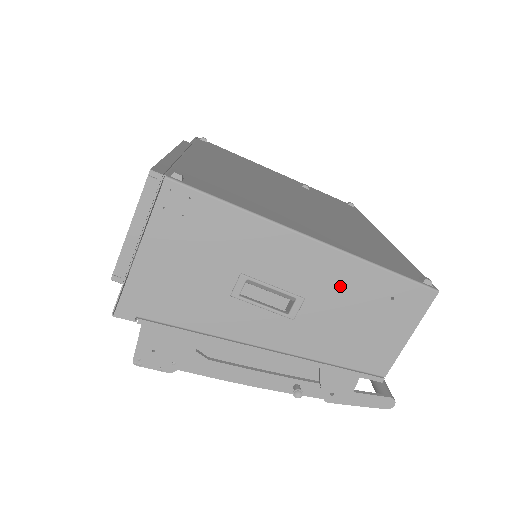
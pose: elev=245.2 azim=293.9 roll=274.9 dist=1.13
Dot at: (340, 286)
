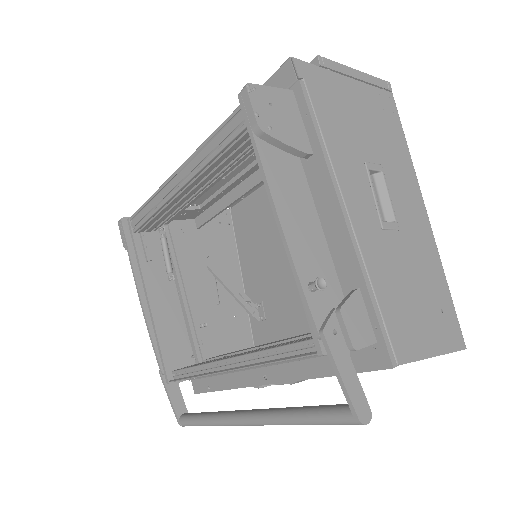
Dot at: (421, 256)
